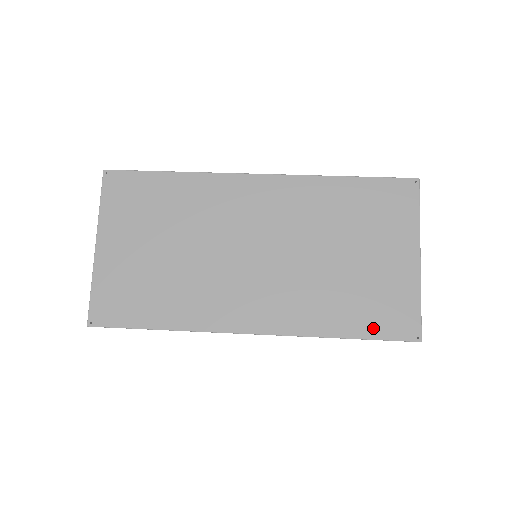
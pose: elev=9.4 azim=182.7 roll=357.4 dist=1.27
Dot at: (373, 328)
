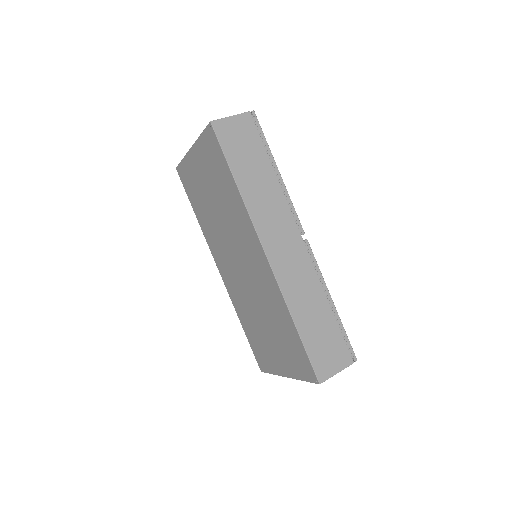
Dot at: (252, 344)
